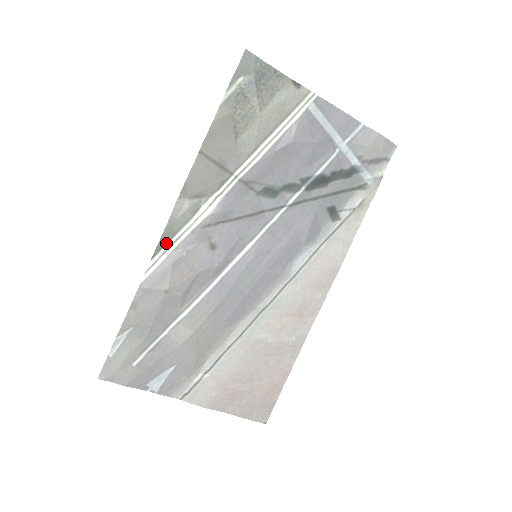
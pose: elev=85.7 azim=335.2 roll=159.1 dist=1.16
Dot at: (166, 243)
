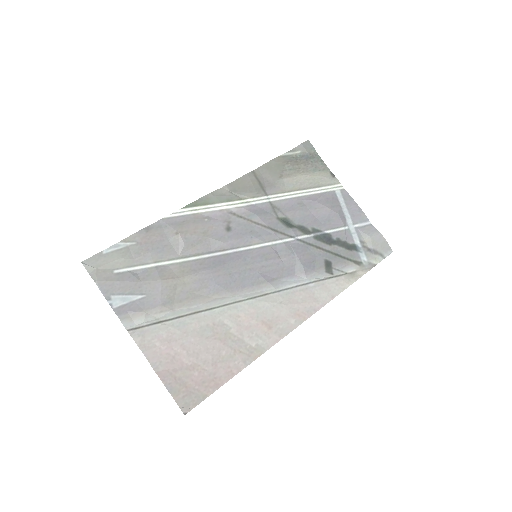
Dot at: (198, 205)
